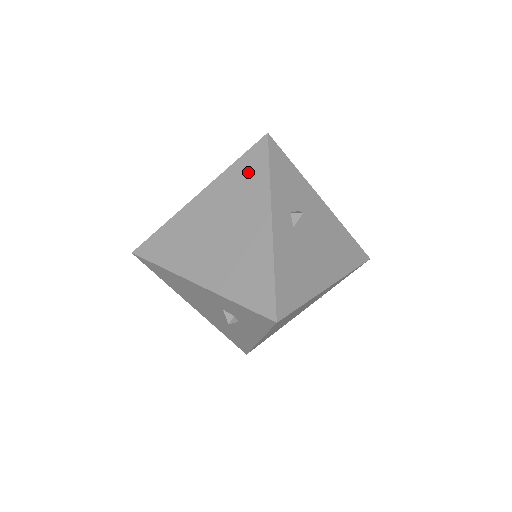
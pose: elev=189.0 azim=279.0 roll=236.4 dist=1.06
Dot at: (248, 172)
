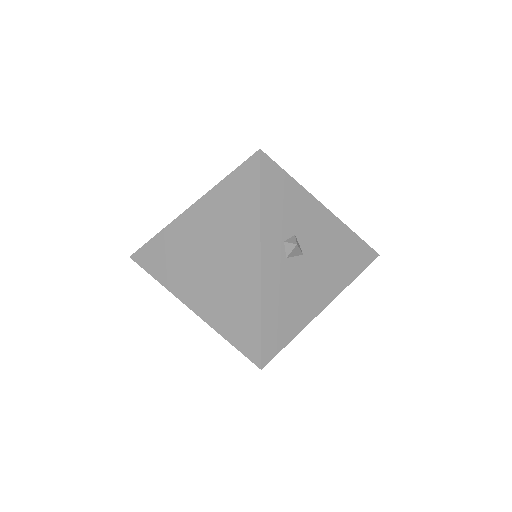
Dot at: (238, 195)
